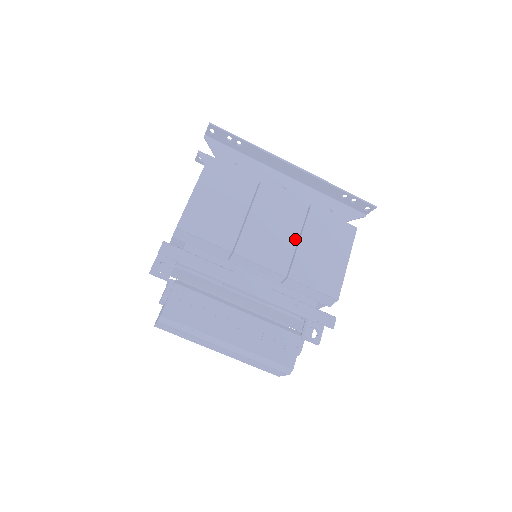
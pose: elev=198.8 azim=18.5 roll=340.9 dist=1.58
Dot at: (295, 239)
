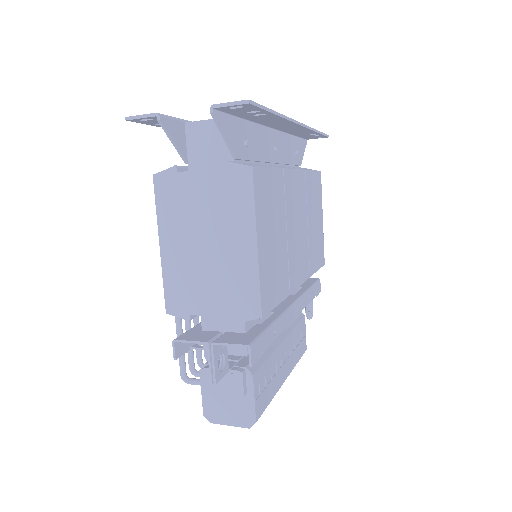
Dot at: (306, 227)
